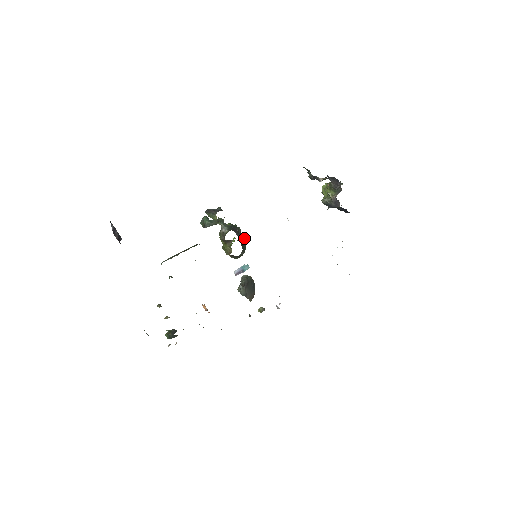
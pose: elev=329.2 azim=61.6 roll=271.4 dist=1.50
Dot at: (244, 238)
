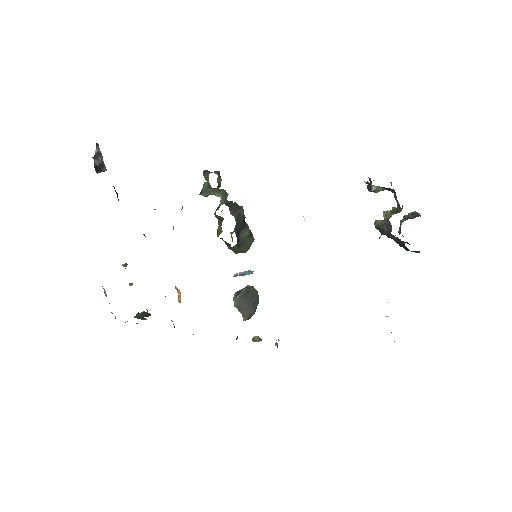
Dot at: occluded
